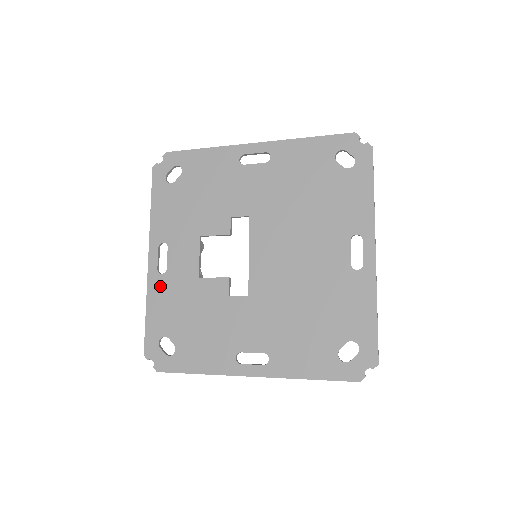
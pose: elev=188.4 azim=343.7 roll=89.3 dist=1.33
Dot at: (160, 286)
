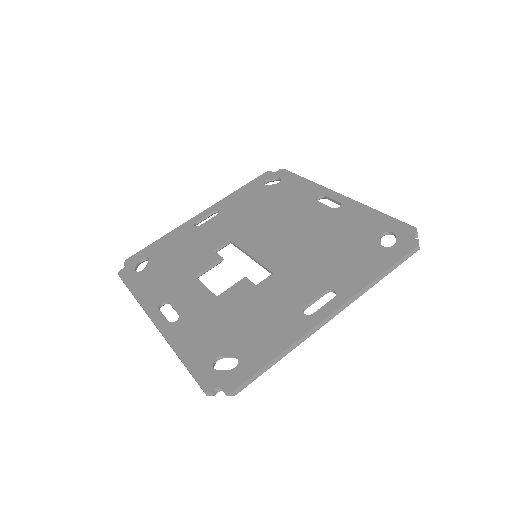
Dot at: (181, 329)
